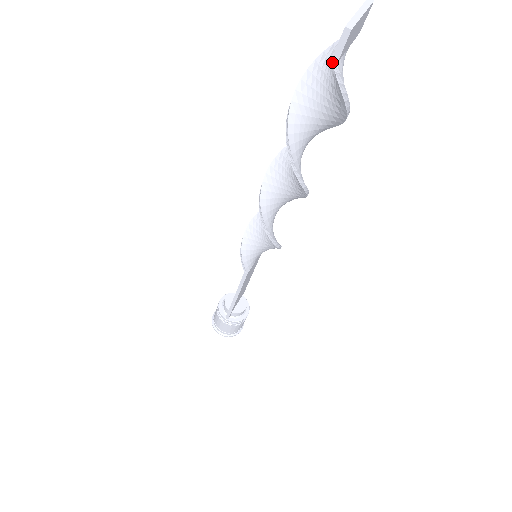
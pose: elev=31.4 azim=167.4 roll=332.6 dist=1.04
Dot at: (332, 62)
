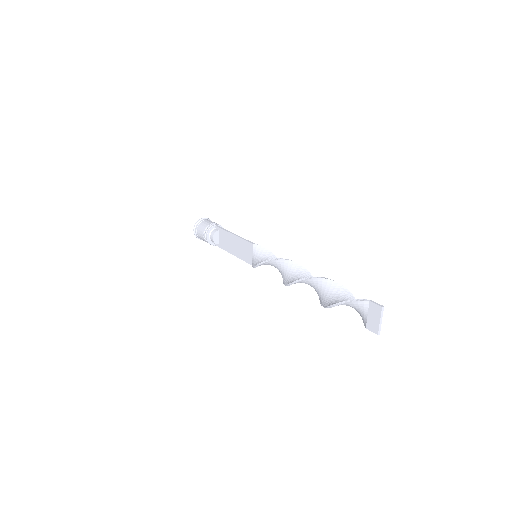
Dot at: (357, 308)
